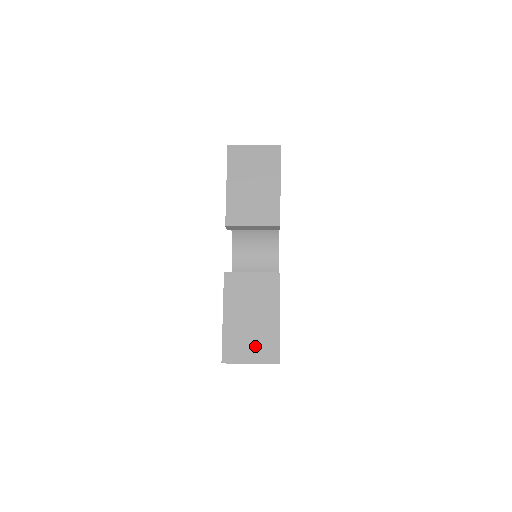
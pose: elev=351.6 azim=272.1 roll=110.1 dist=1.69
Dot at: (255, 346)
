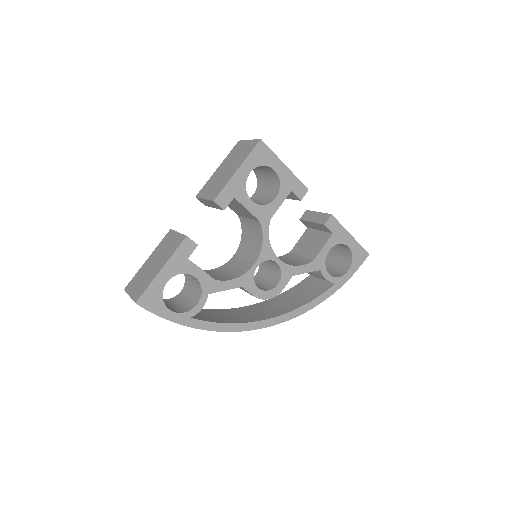
Dot at: (139, 285)
